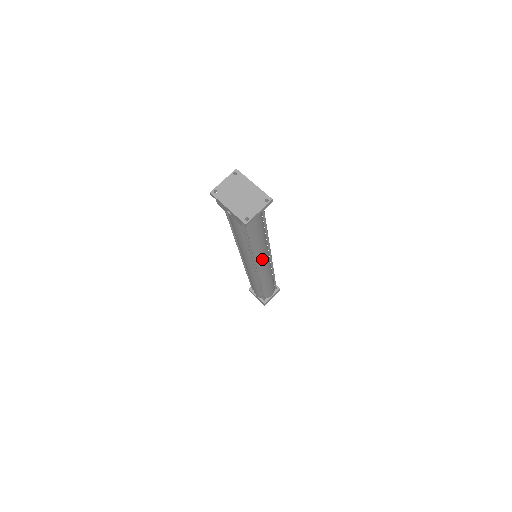
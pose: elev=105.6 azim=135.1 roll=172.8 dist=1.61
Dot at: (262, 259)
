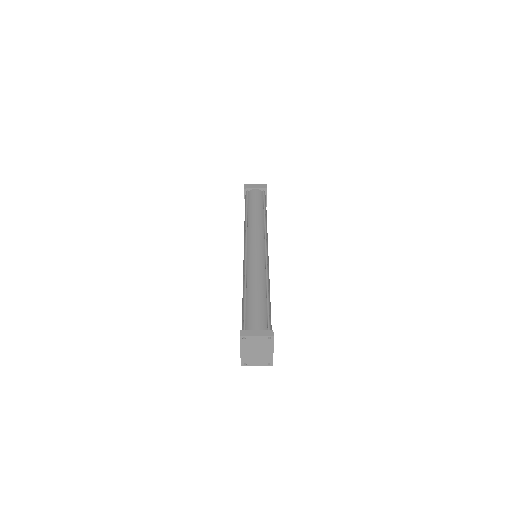
Dot at: occluded
